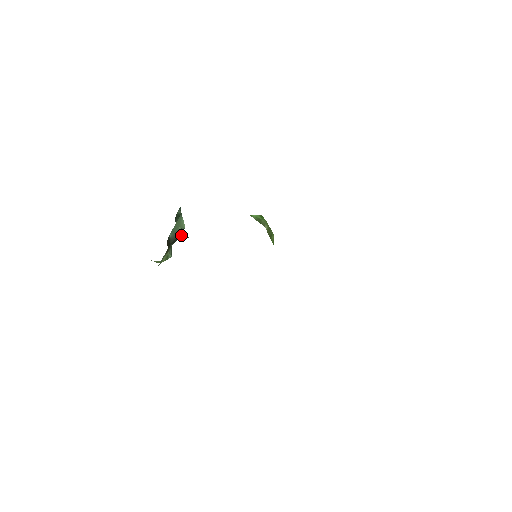
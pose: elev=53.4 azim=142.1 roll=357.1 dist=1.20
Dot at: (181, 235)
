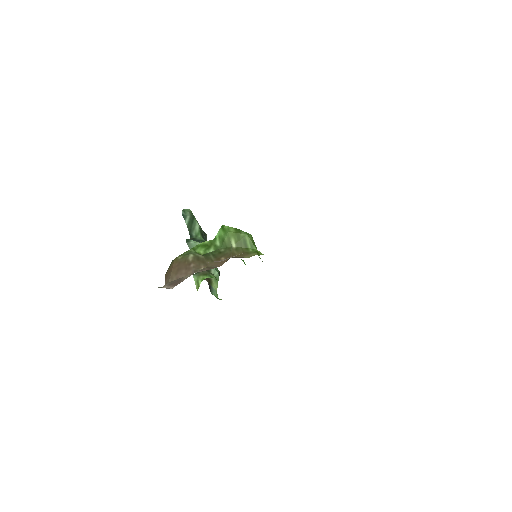
Dot at: occluded
